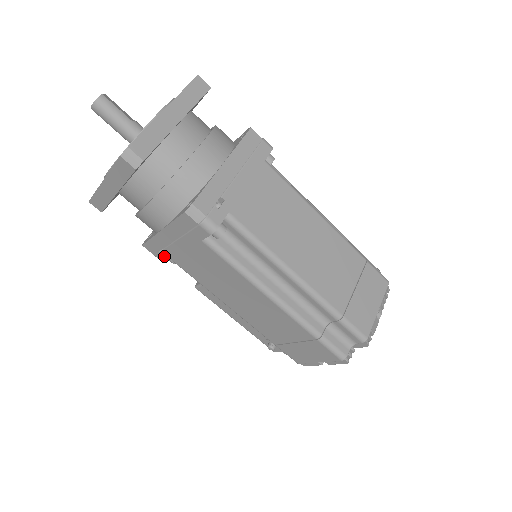
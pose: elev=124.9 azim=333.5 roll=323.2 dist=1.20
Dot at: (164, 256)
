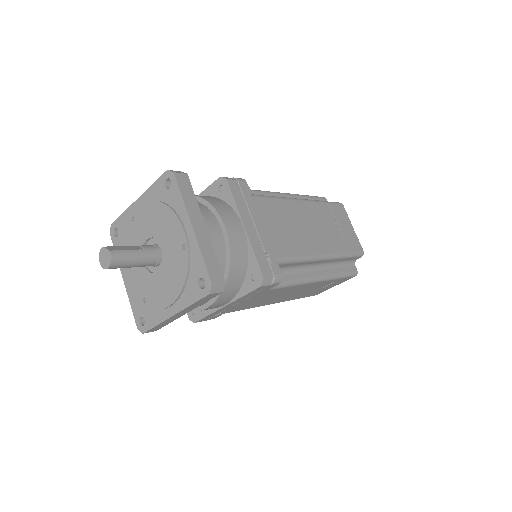
Dot at: (217, 316)
